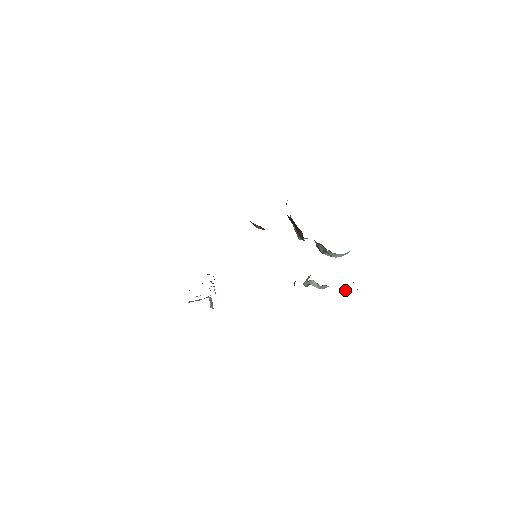
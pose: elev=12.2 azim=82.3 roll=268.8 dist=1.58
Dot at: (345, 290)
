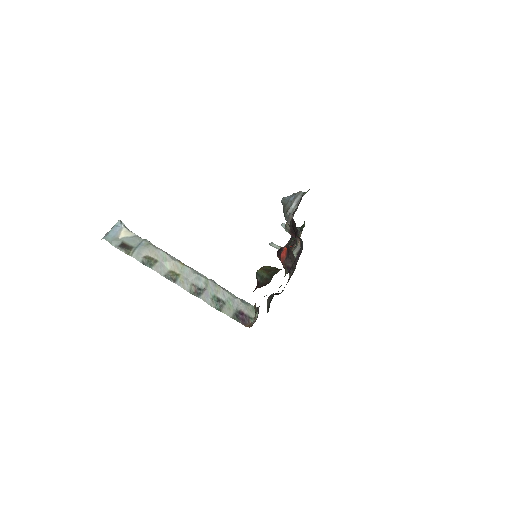
Dot at: occluded
